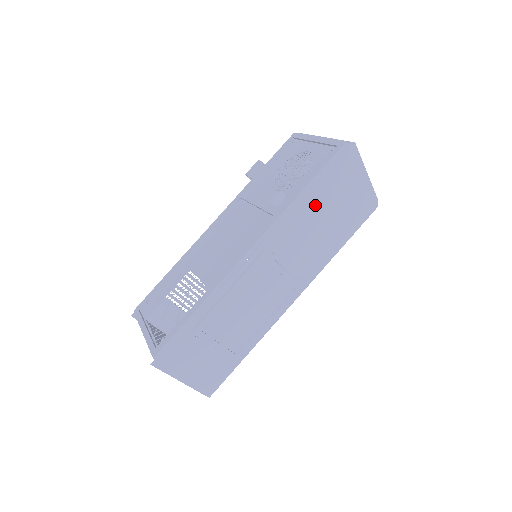
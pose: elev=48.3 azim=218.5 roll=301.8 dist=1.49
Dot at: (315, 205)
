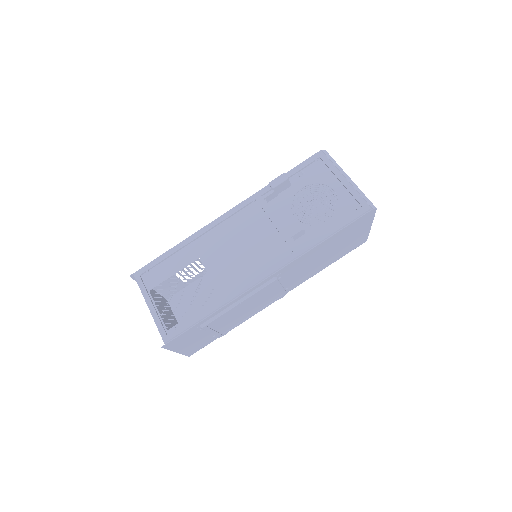
Dot at: (326, 247)
